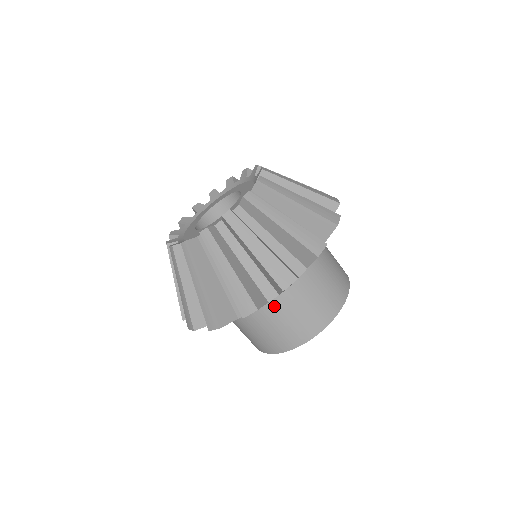
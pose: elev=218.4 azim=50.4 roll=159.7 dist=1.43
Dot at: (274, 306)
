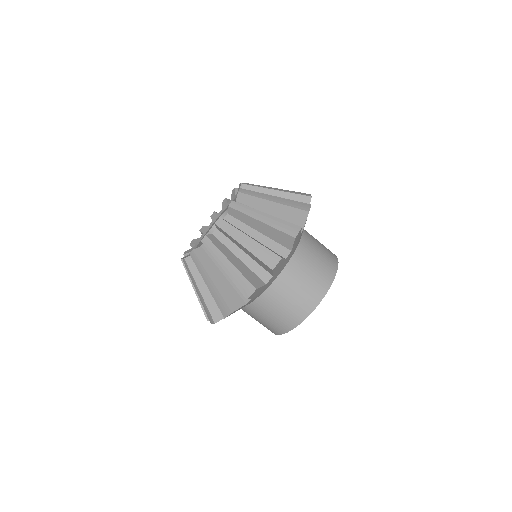
Dot at: (274, 289)
